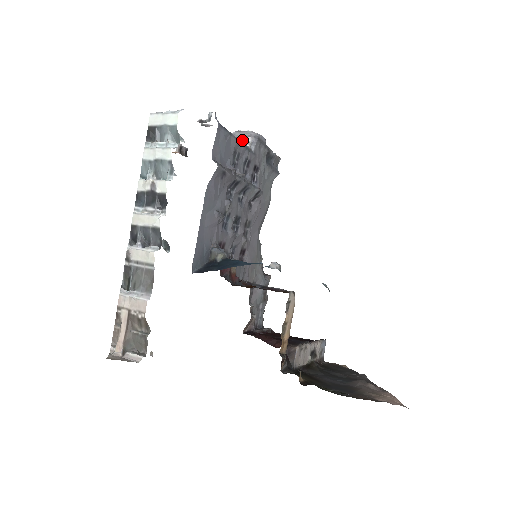
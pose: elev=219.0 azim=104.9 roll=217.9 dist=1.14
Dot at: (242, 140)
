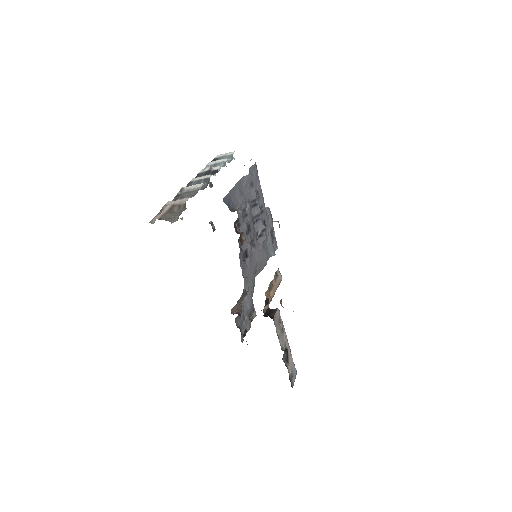
Dot at: occluded
